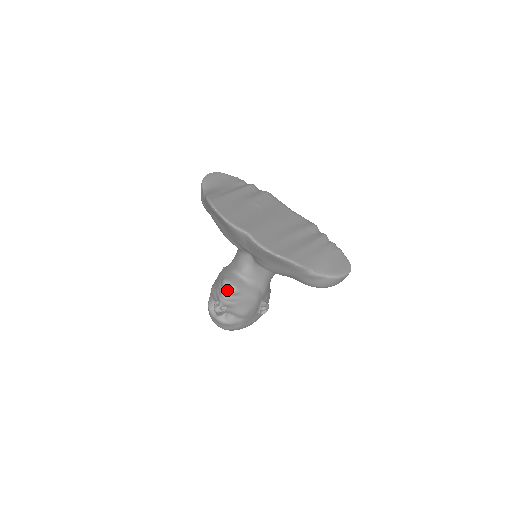
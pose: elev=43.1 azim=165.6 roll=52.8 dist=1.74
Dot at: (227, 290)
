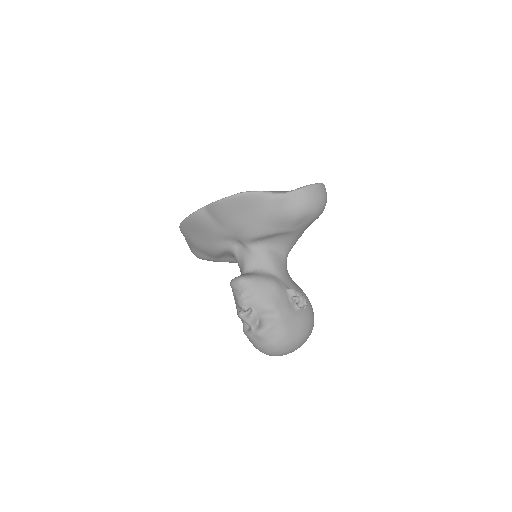
Dot at: (235, 285)
